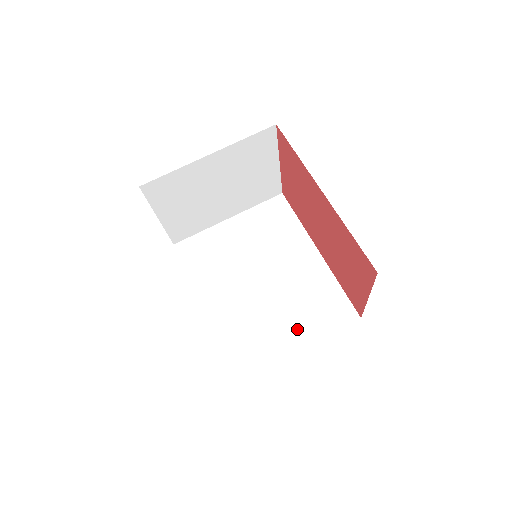
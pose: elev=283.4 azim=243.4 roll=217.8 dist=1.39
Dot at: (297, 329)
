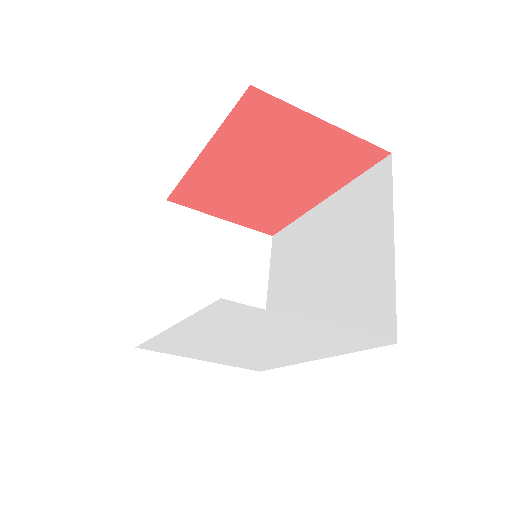
Dot at: (373, 239)
